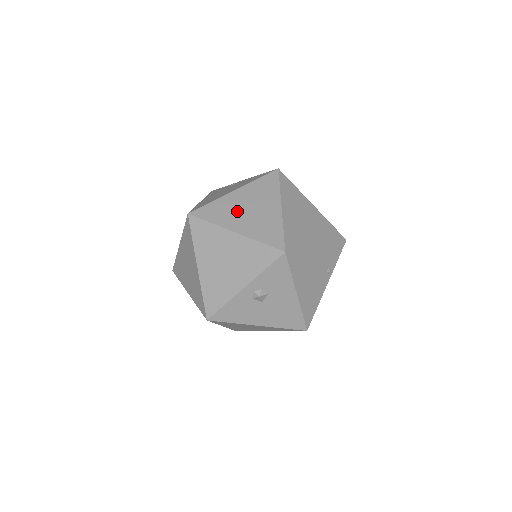
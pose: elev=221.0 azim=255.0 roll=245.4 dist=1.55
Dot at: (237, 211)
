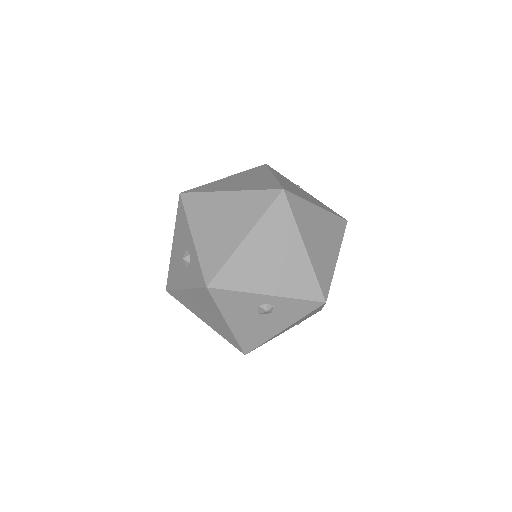
Dot at: (314, 228)
